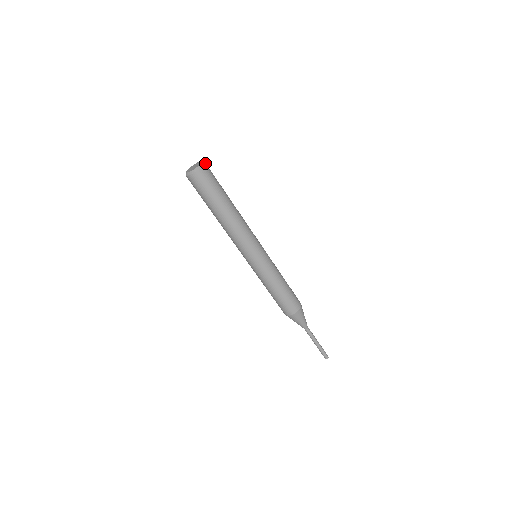
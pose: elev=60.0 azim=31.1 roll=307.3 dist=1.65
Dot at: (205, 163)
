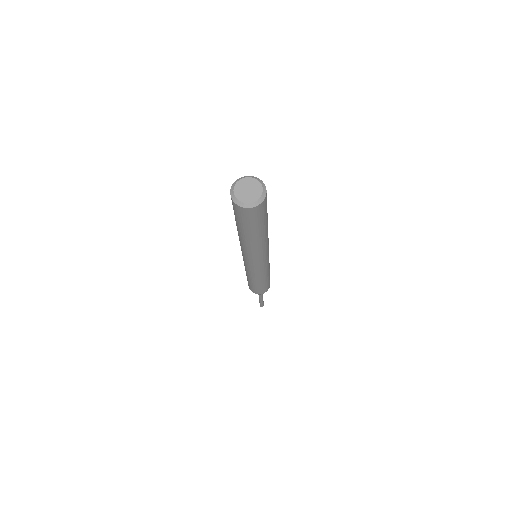
Dot at: occluded
